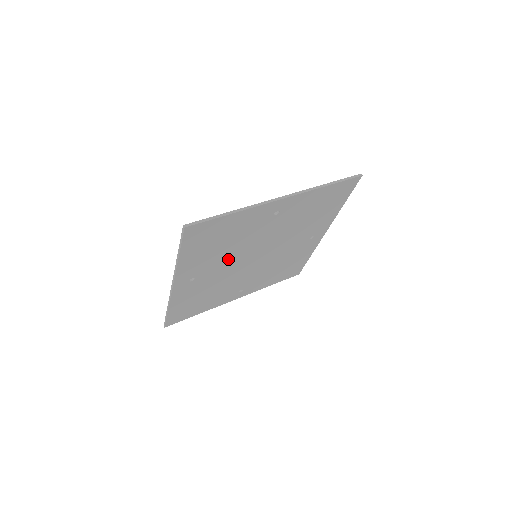
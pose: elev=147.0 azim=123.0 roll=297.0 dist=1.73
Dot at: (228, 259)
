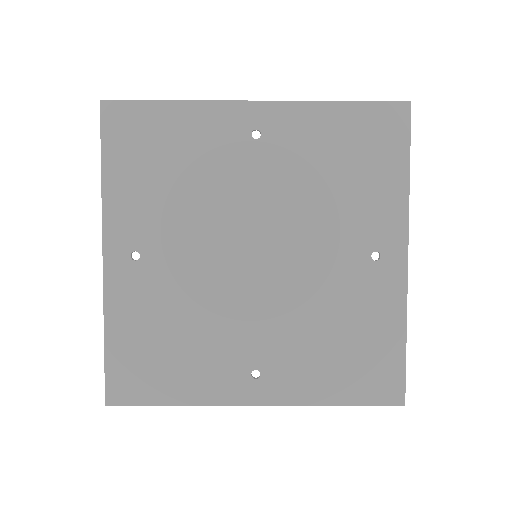
Dot at: (195, 230)
